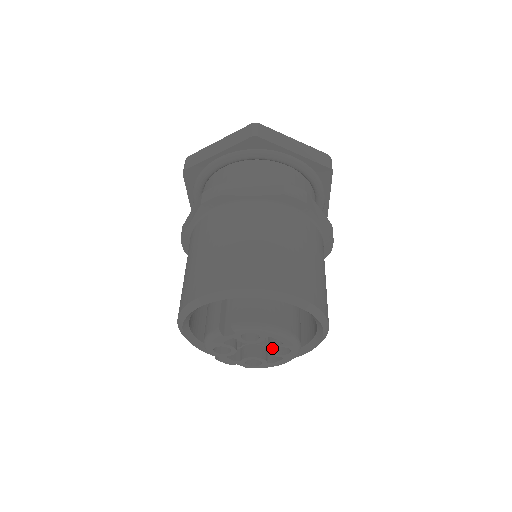
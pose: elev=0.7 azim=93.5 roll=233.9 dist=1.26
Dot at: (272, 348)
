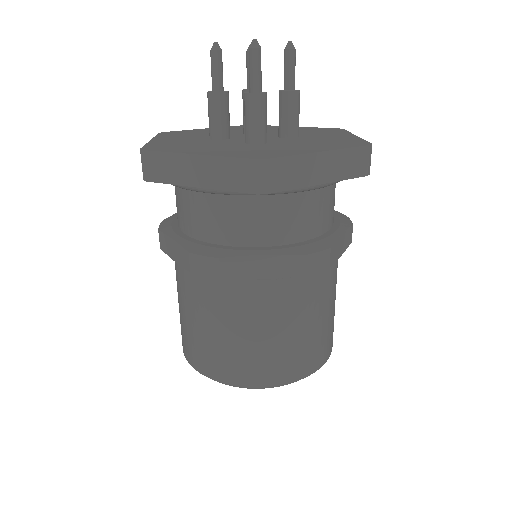
Dot at: occluded
